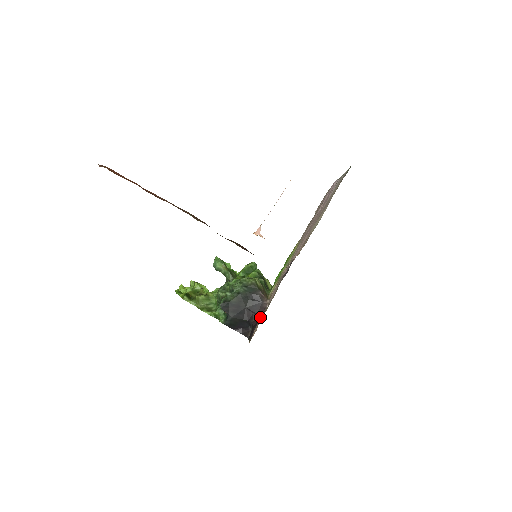
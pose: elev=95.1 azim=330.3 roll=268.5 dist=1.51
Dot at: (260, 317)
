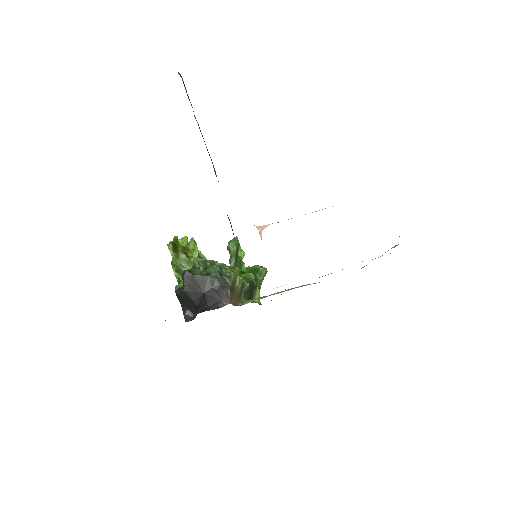
Dot at: (206, 310)
